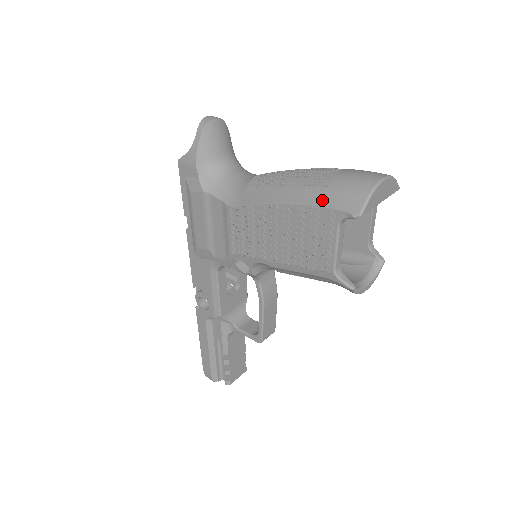
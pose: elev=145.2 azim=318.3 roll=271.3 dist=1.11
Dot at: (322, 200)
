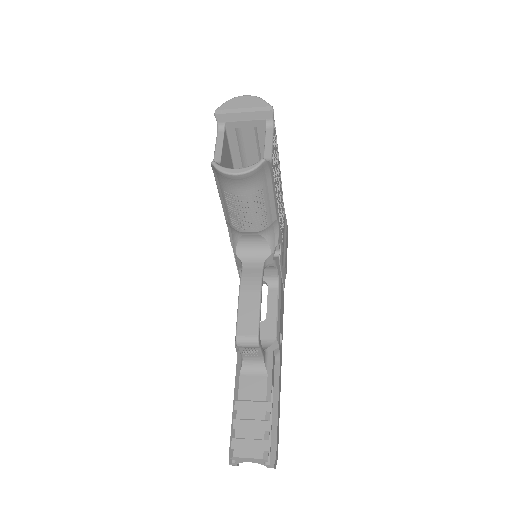
Dot at: occluded
